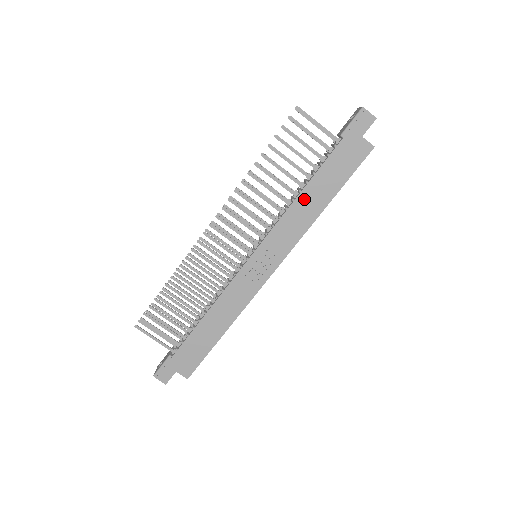
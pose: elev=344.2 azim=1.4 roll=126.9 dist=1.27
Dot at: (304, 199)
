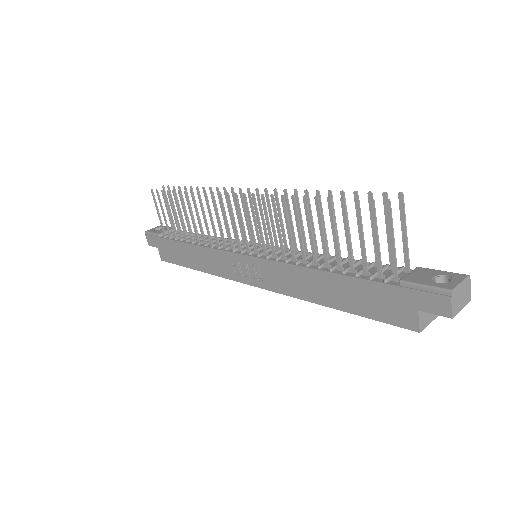
Dot at: (315, 277)
